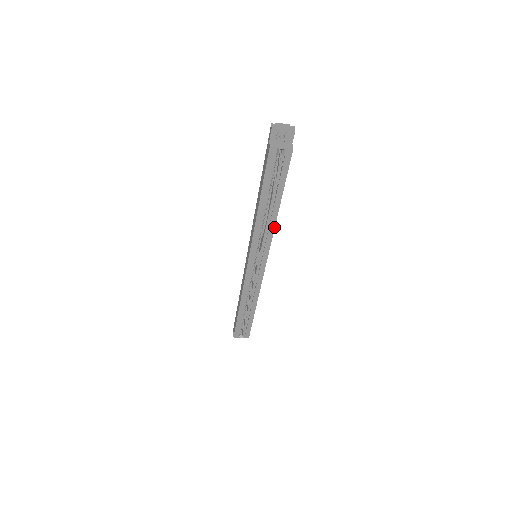
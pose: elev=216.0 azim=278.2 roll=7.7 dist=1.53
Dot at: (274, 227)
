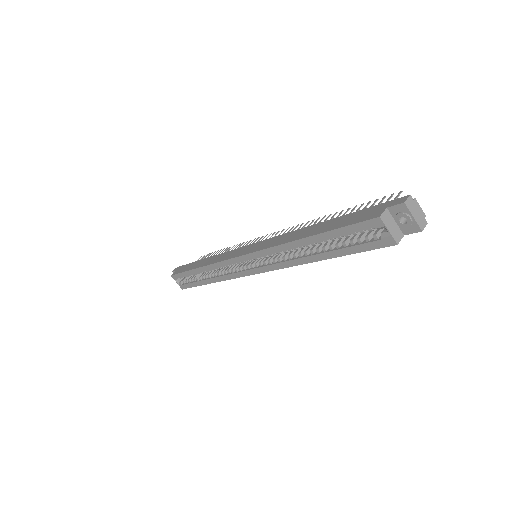
Dot at: (297, 264)
